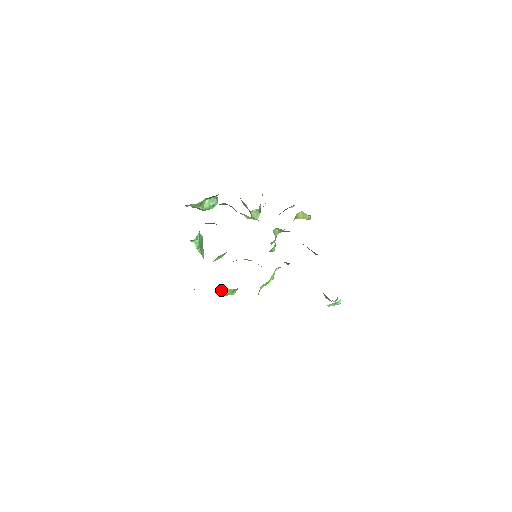
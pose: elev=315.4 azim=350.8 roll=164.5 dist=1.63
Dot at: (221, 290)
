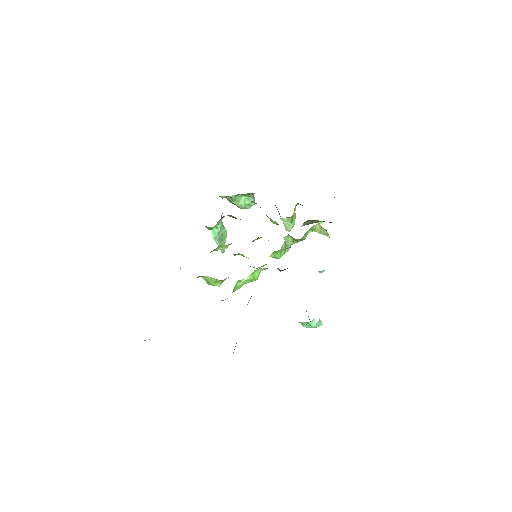
Dot at: (204, 276)
